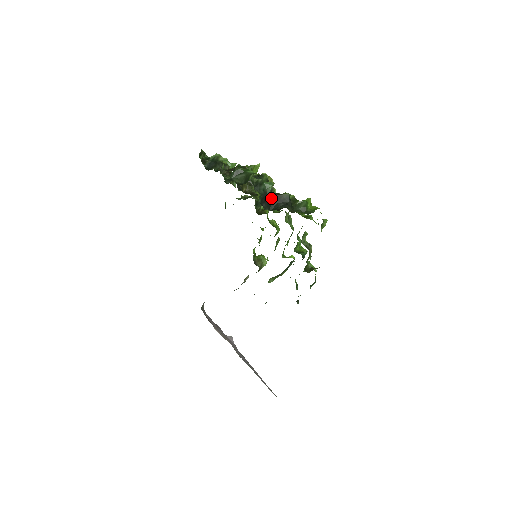
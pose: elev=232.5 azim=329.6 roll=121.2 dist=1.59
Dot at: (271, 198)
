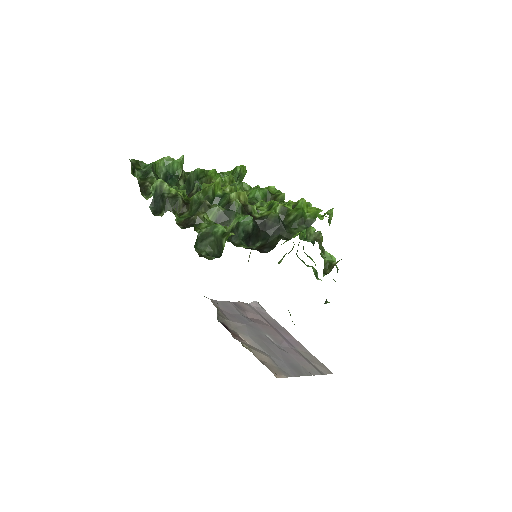
Dot at: (256, 230)
